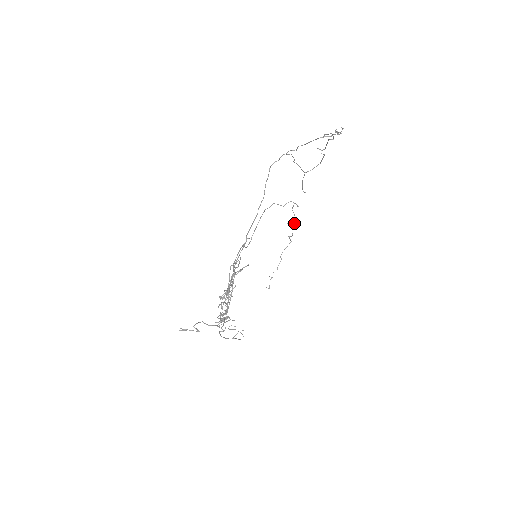
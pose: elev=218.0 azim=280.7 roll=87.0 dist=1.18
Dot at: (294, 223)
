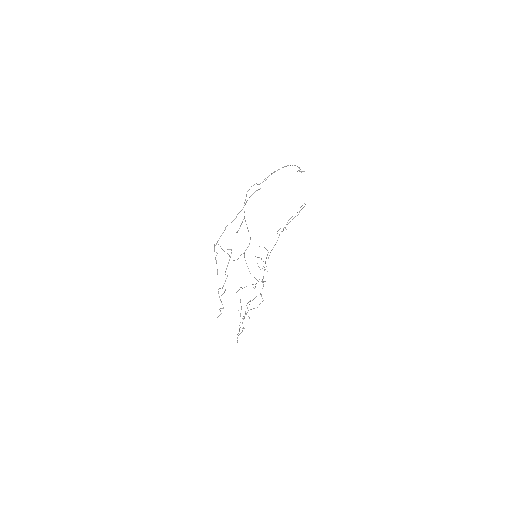
Dot at: occluded
